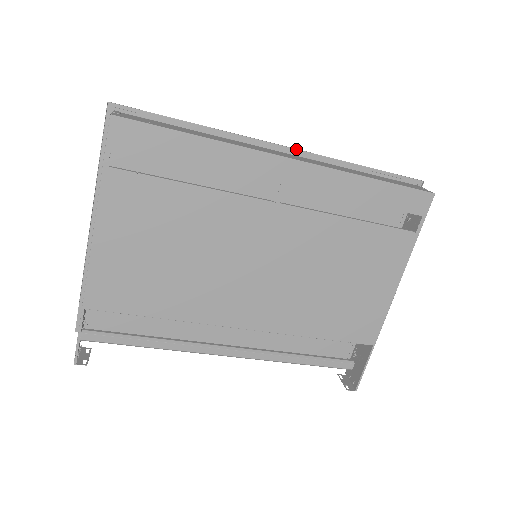
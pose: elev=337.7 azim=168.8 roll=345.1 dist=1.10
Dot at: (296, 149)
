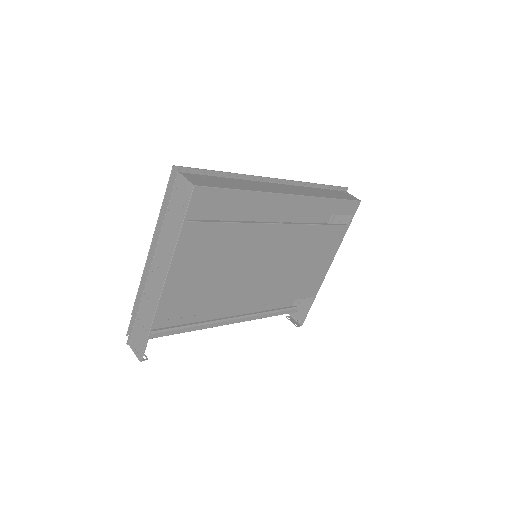
Dot at: (285, 179)
